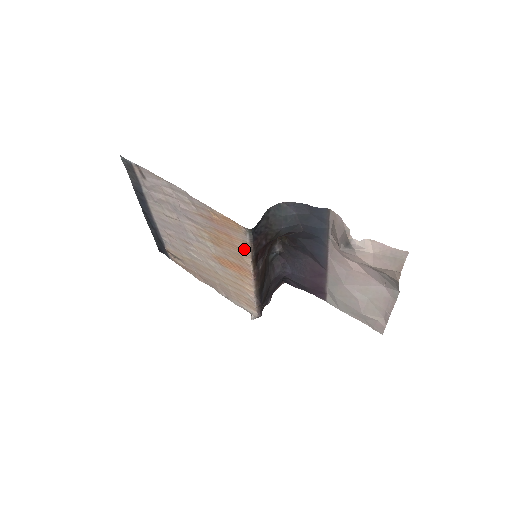
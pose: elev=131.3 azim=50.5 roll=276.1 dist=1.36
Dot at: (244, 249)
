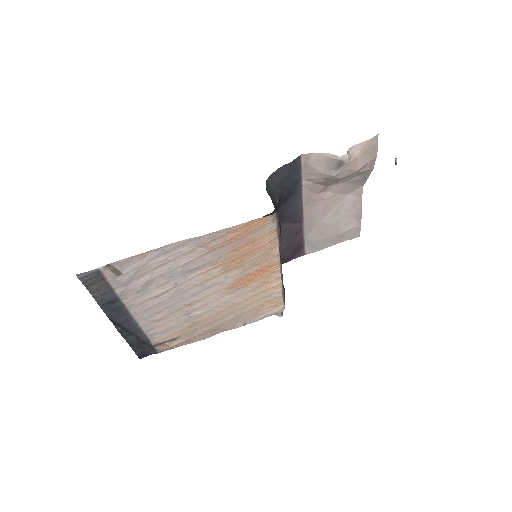
Dot at: (271, 241)
